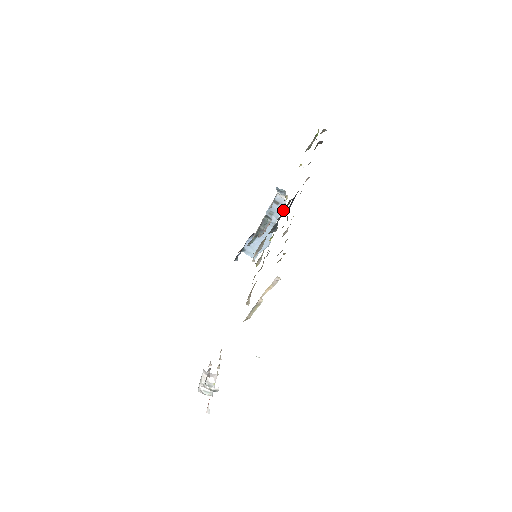
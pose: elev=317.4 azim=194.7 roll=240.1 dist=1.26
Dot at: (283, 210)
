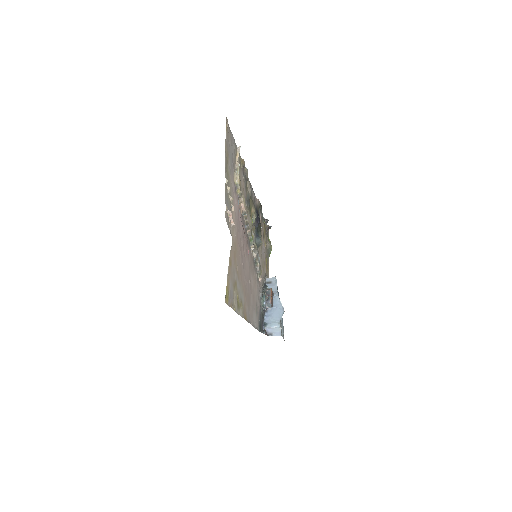
Dot at: occluded
